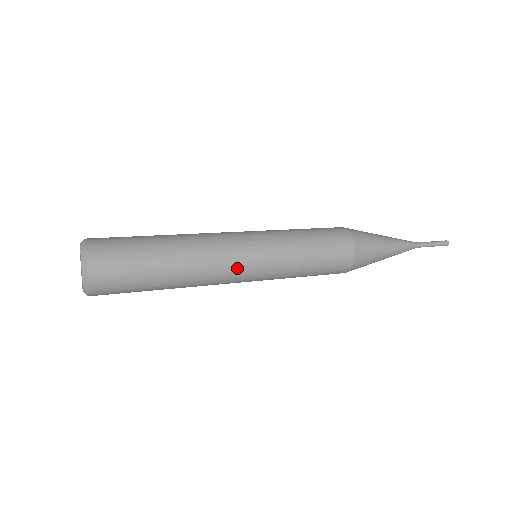
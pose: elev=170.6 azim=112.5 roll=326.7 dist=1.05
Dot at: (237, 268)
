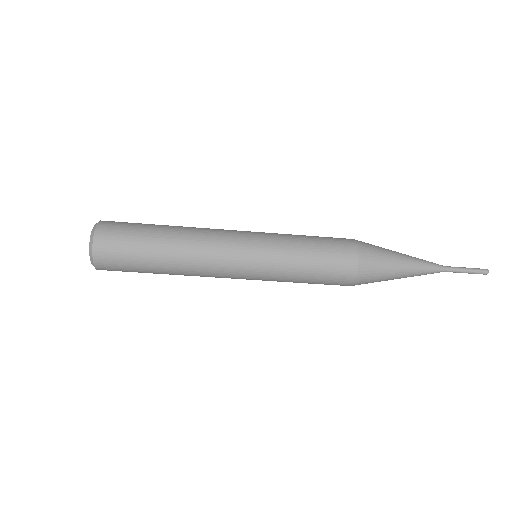
Dot at: (230, 237)
